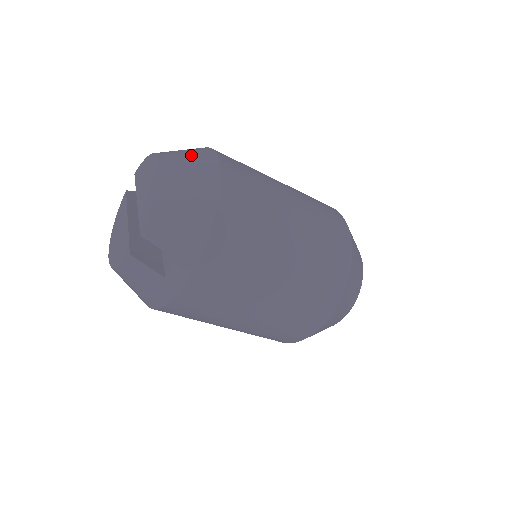
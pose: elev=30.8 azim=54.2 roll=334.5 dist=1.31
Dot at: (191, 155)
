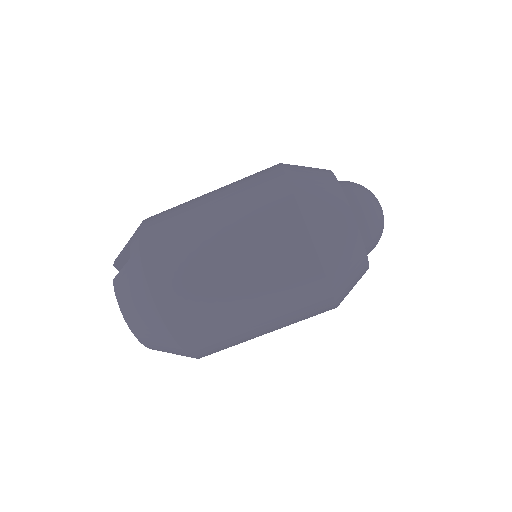
Dot at: occluded
